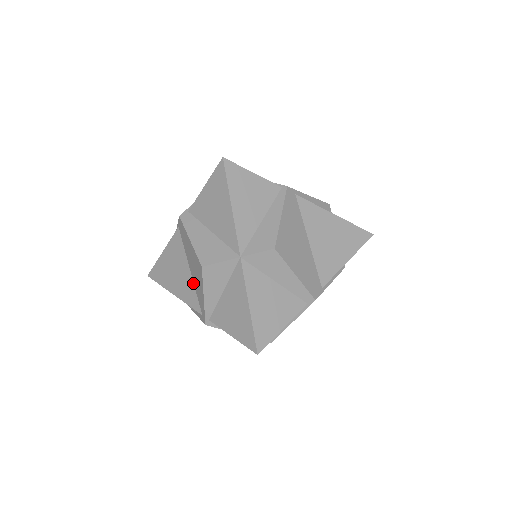
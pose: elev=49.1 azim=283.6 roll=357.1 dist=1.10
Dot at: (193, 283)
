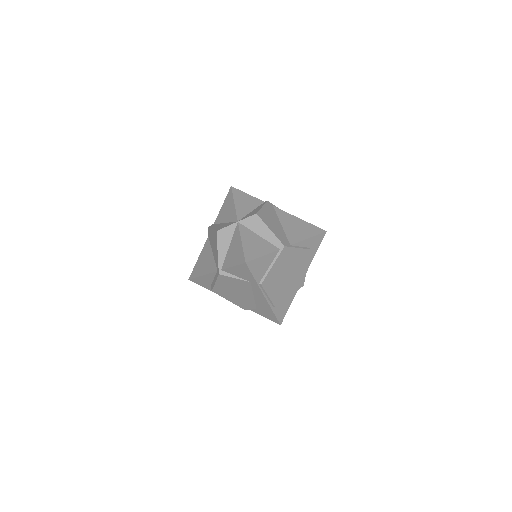
Dot at: (214, 258)
